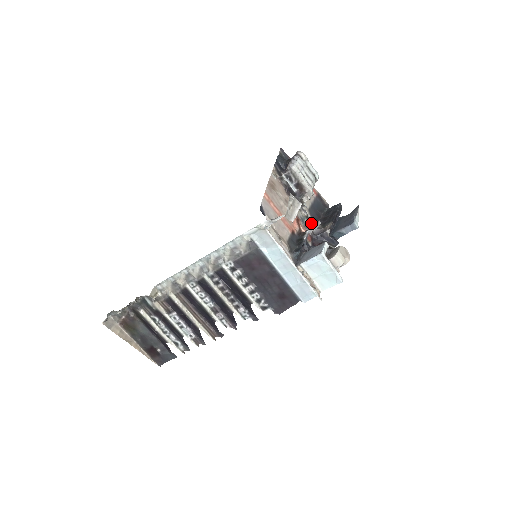
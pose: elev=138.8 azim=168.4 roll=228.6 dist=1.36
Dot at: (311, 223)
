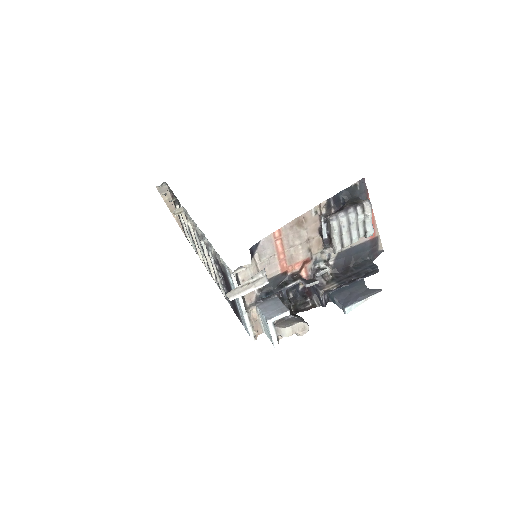
Dot at: (317, 272)
